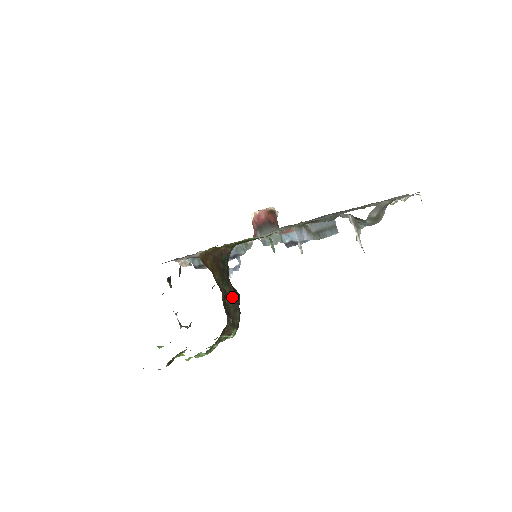
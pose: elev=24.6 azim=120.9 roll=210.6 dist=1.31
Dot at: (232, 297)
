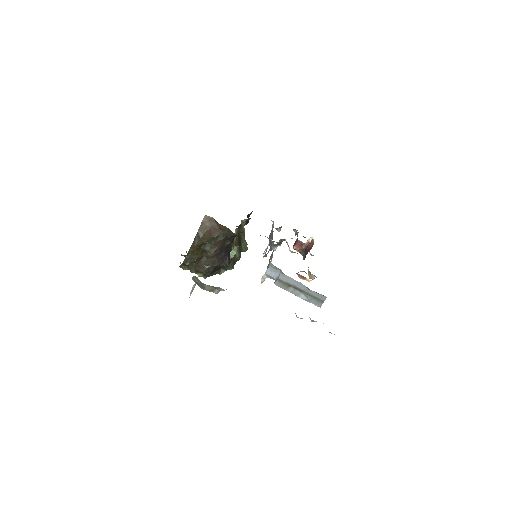
Dot at: (208, 256)
